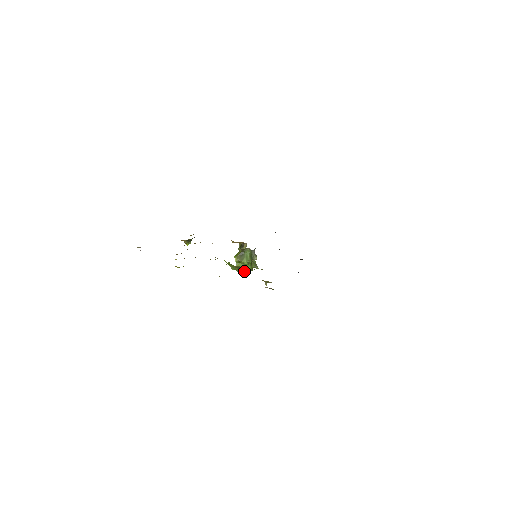
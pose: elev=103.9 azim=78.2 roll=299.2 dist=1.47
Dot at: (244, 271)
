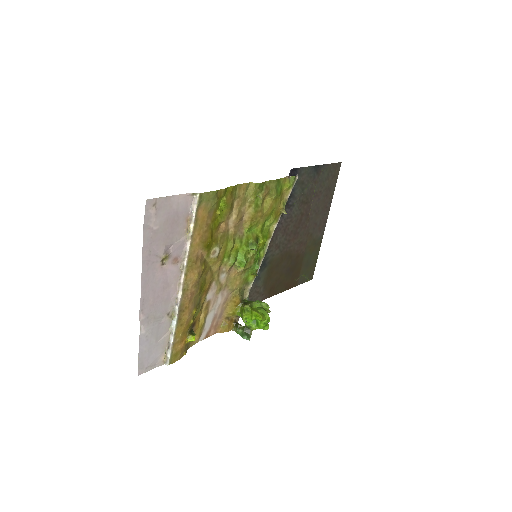
Dot at: (264, 314)
